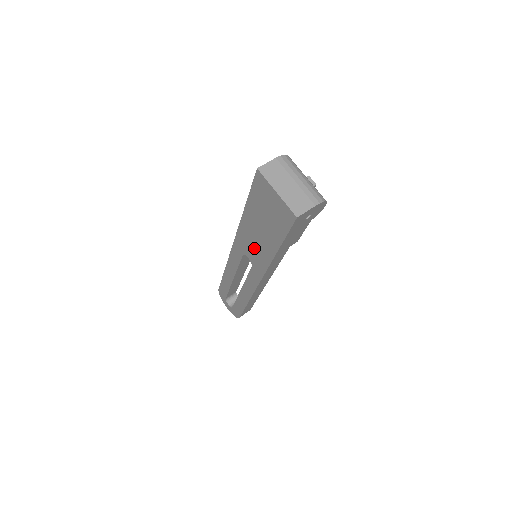
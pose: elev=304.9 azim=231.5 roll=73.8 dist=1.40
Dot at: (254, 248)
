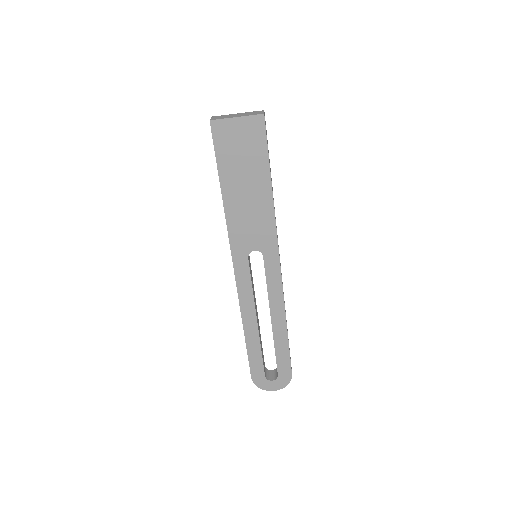
Dot at: (252, 224)
